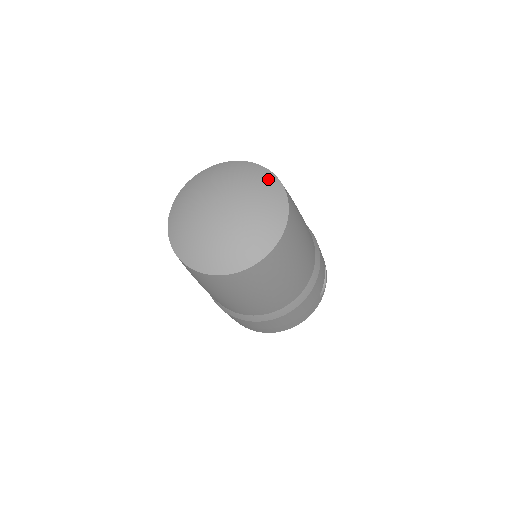
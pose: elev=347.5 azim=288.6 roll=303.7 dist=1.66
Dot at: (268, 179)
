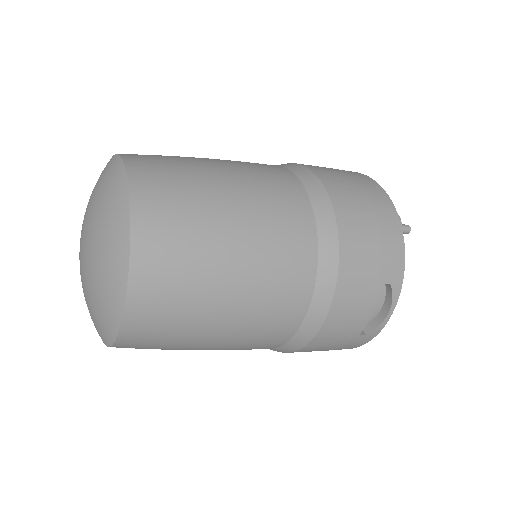
Dot at: (117, 223)
